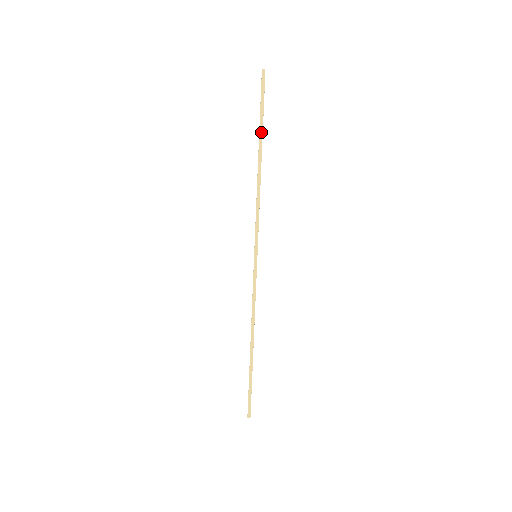
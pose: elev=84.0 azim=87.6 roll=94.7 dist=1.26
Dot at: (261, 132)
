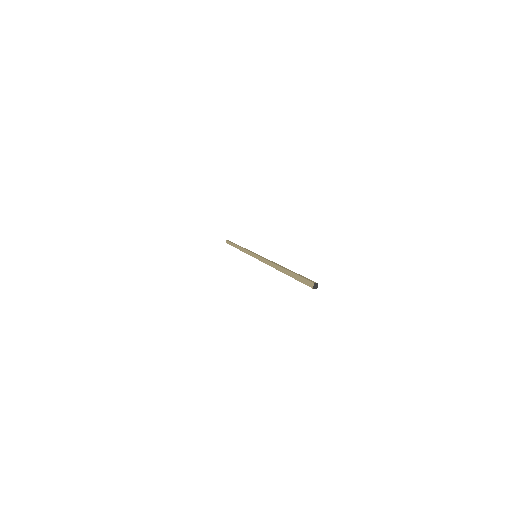
Dot at: (290, 276)
